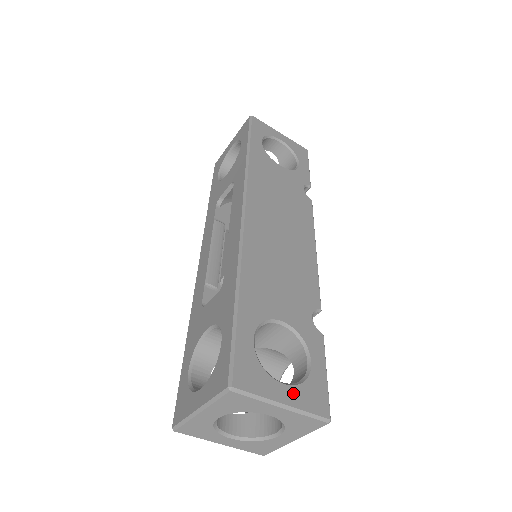
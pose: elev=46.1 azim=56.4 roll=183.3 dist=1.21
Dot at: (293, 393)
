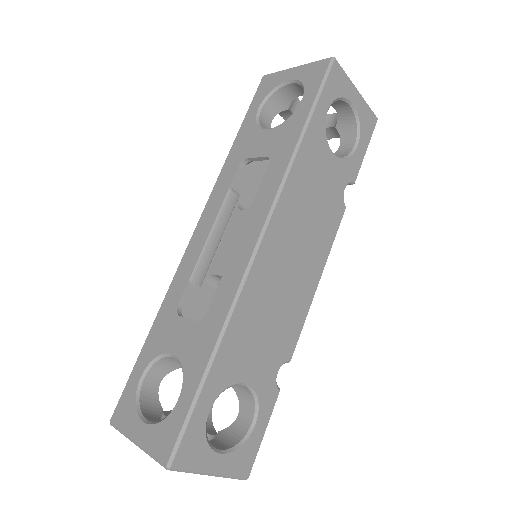
Dot at: (225, 461)
